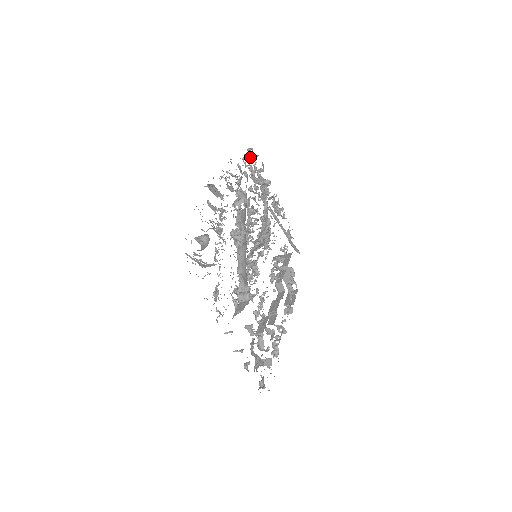
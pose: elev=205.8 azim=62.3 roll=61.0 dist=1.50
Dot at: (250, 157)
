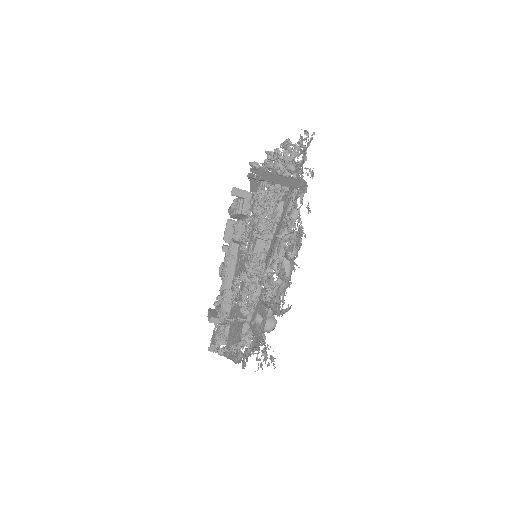
Dot at: occluded
